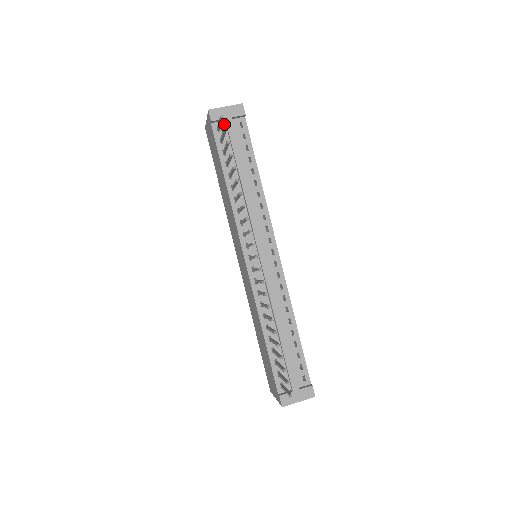
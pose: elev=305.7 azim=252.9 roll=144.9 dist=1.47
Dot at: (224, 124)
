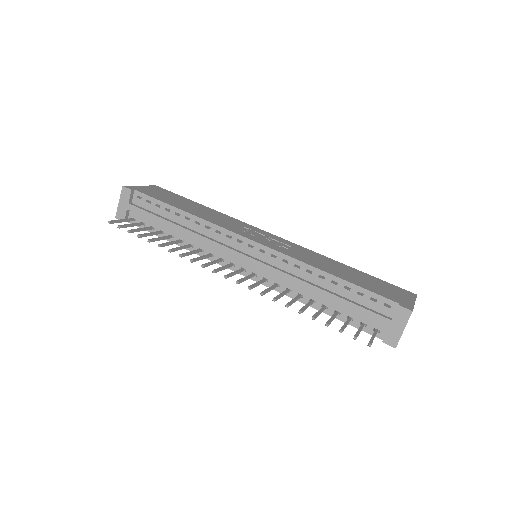
Dot at: (132, 212)
